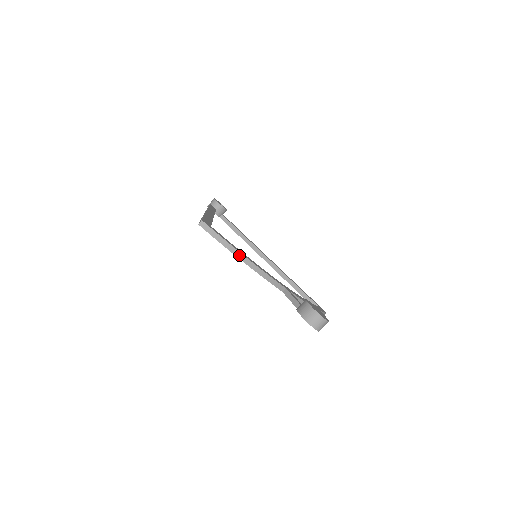
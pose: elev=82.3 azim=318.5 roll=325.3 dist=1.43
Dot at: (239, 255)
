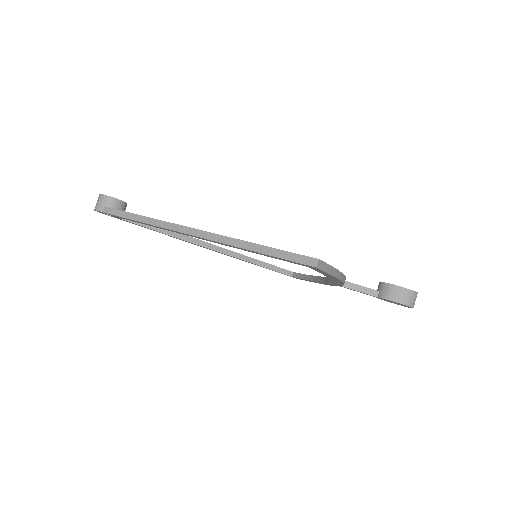
Dot at: (341, 276)
